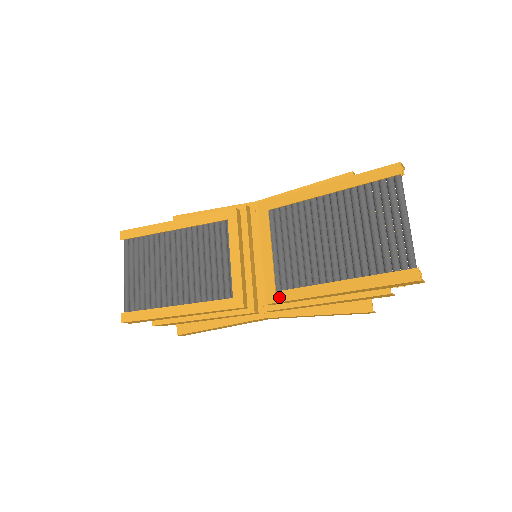
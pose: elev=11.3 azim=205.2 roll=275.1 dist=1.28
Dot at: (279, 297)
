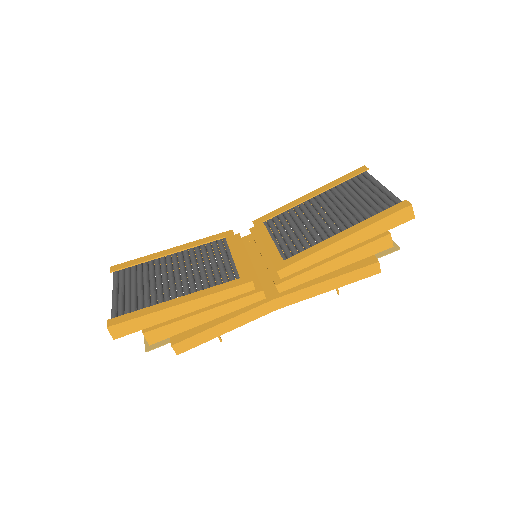
Dot at: (288, 262)
